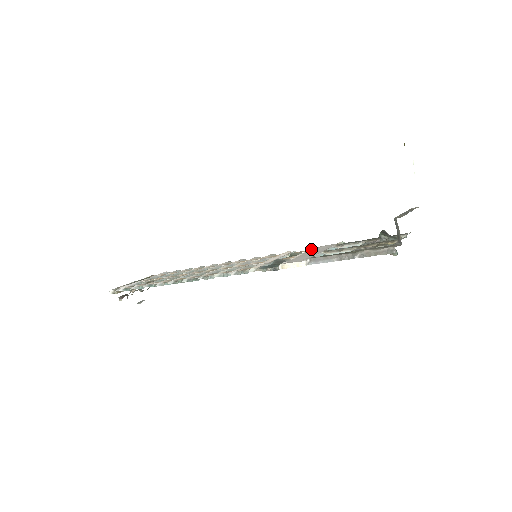
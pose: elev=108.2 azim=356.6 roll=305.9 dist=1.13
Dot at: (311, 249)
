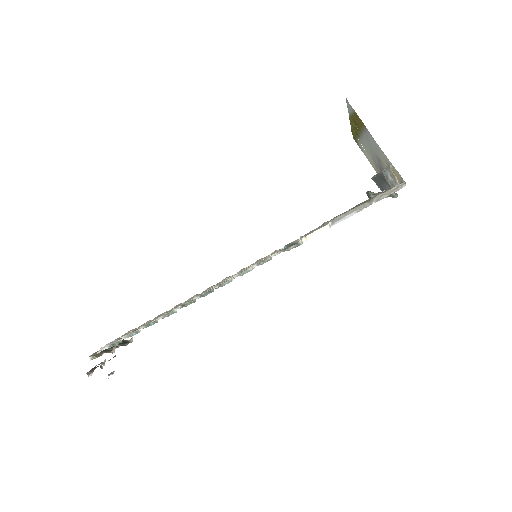
Dot at: occluded
